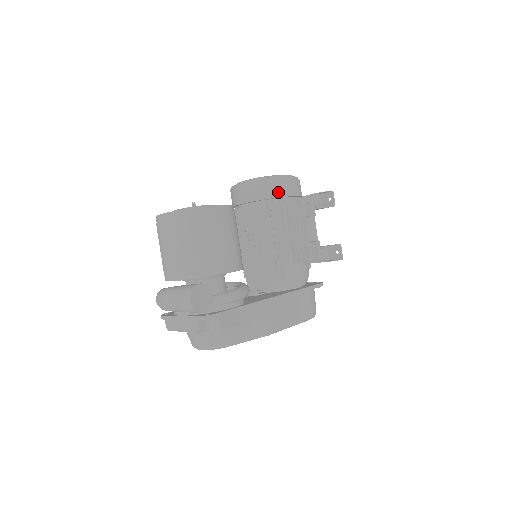
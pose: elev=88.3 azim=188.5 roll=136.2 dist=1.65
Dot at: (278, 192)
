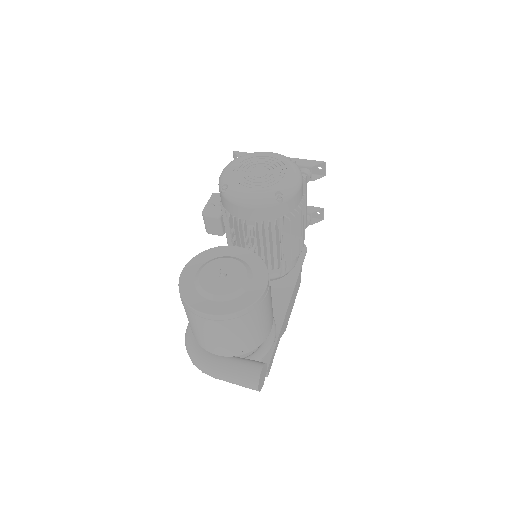
Dot at: (291, 207)
